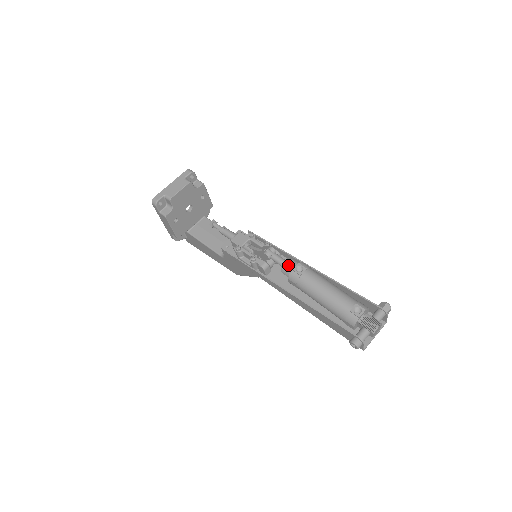
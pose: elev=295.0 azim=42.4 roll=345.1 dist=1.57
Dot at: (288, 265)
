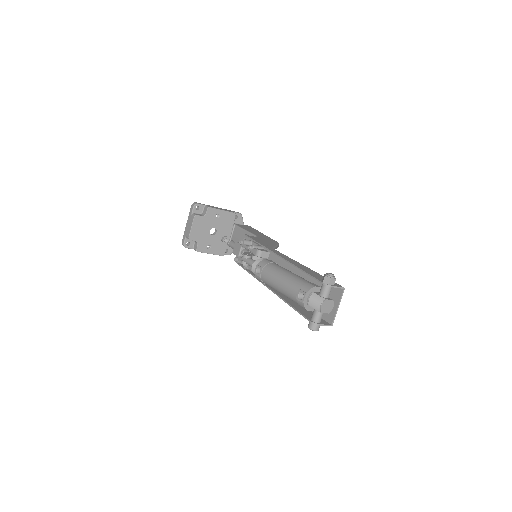
Dot at: (253, 269)
